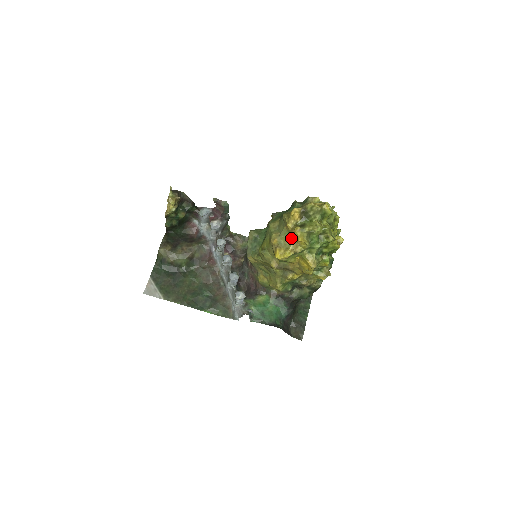
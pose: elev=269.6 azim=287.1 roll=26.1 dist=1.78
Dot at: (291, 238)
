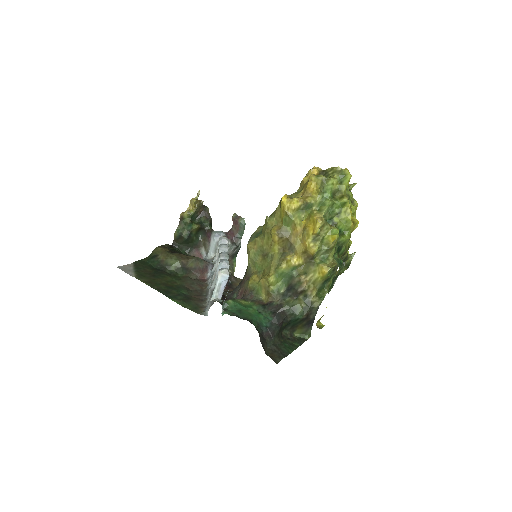
Dot at: (303, 190)
